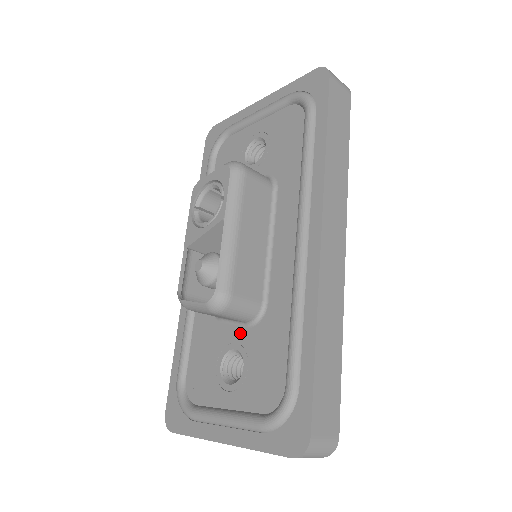
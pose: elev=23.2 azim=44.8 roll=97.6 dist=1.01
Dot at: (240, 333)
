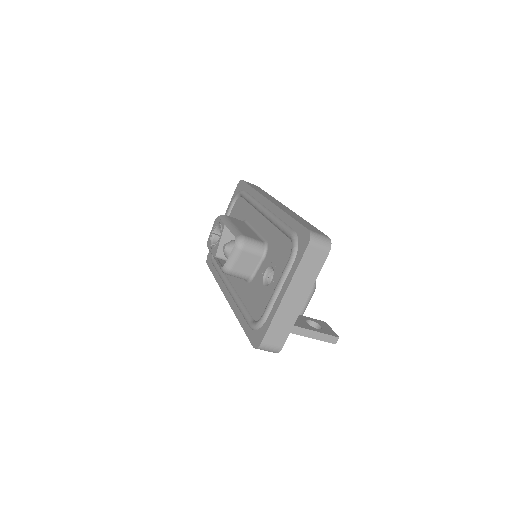
Dot at: (263, 265)
